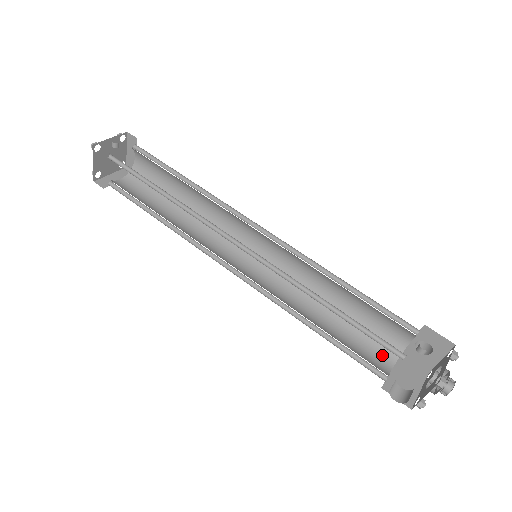
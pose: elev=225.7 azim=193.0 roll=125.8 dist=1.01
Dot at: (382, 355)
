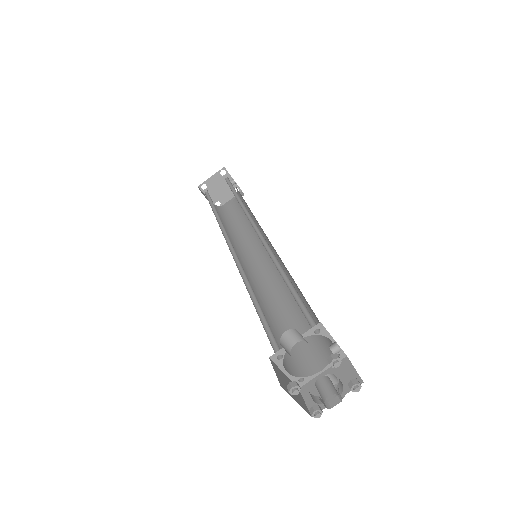
Dot at: (286, 363)
